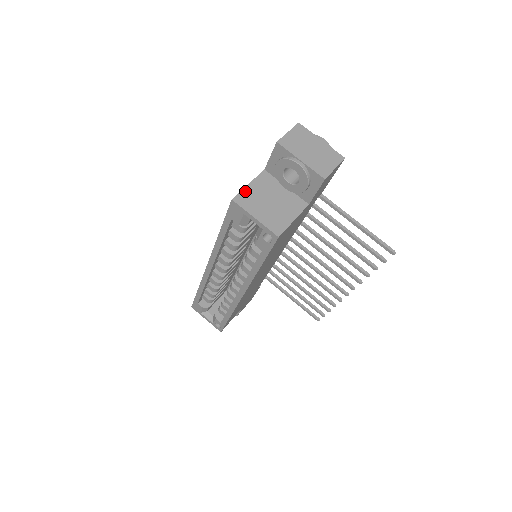
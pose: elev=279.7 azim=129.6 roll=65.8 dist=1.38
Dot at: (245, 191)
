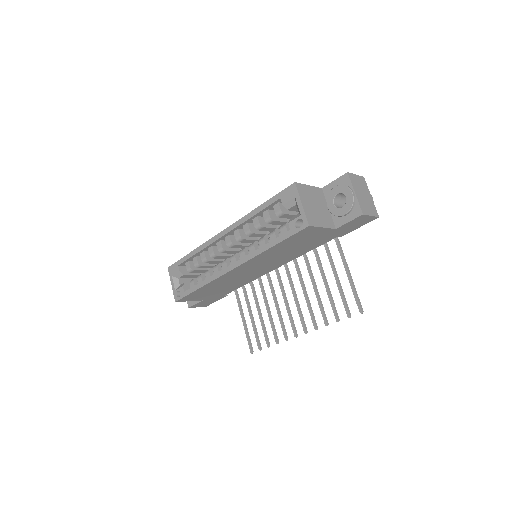
Dot at: (305, 186)
